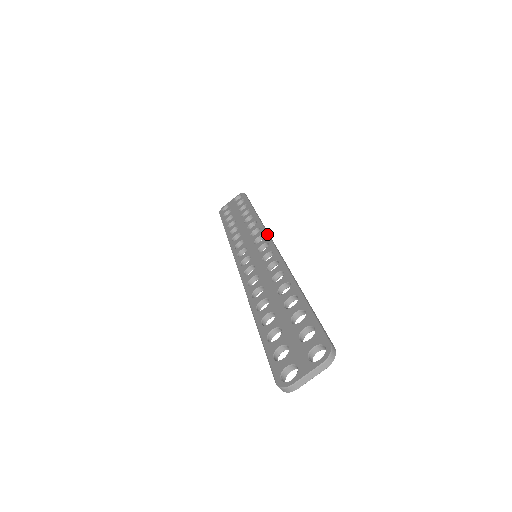
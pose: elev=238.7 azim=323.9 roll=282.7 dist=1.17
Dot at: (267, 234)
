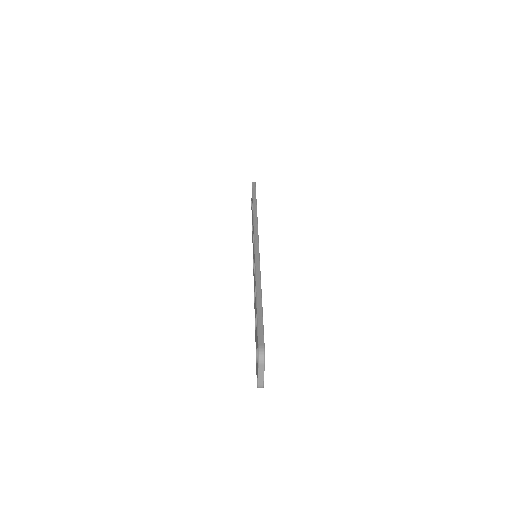
Dot at: occluded
